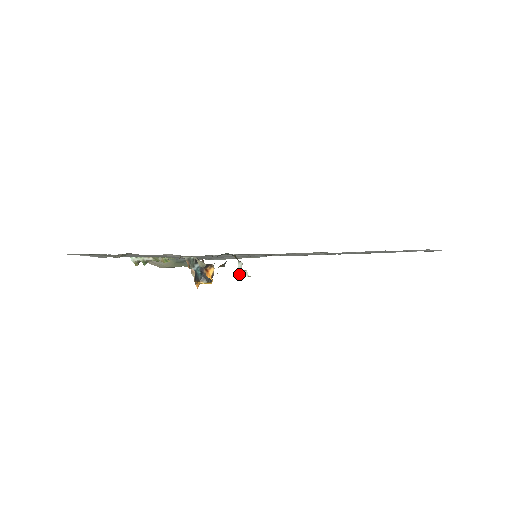
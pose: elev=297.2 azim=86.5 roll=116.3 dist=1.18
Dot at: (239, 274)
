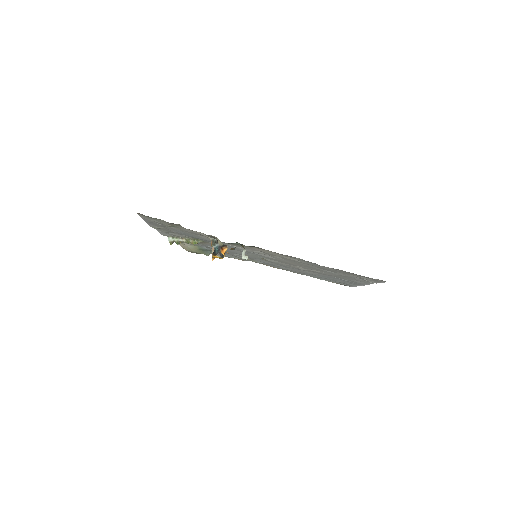
Dot at: (242, 257)
